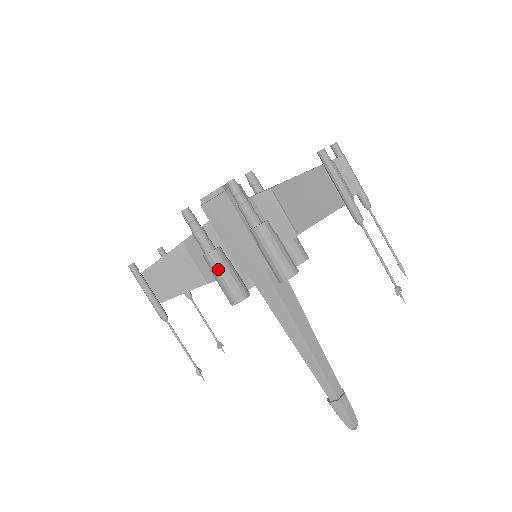
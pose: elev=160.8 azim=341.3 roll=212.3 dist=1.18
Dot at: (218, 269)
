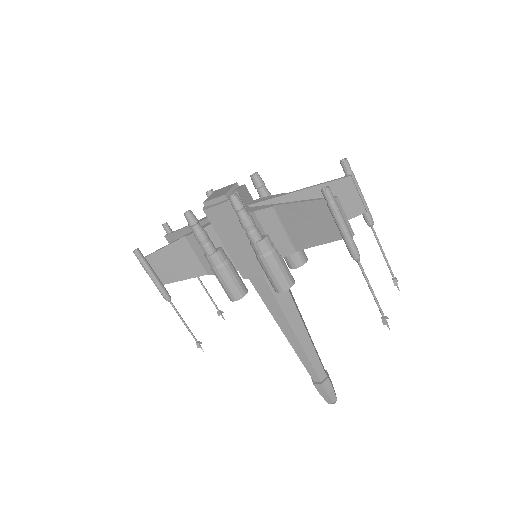
Dot at: (218, 270)
